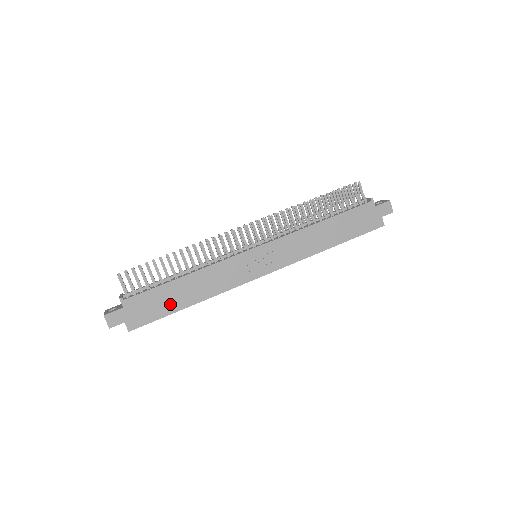
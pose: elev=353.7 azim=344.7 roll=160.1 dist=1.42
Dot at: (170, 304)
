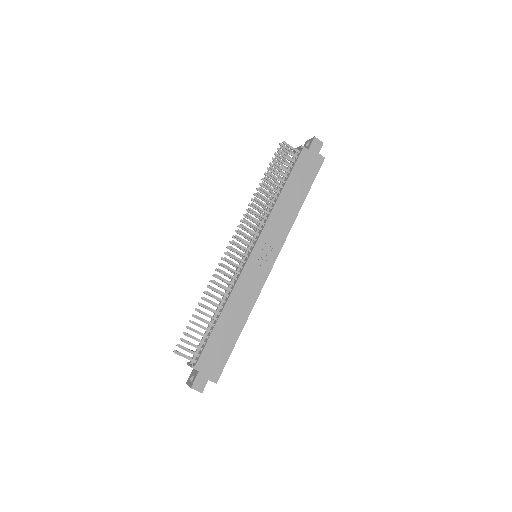
Dot at: (228, 341)
